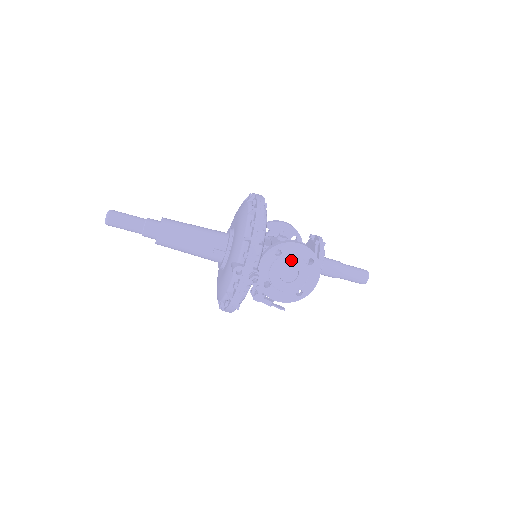
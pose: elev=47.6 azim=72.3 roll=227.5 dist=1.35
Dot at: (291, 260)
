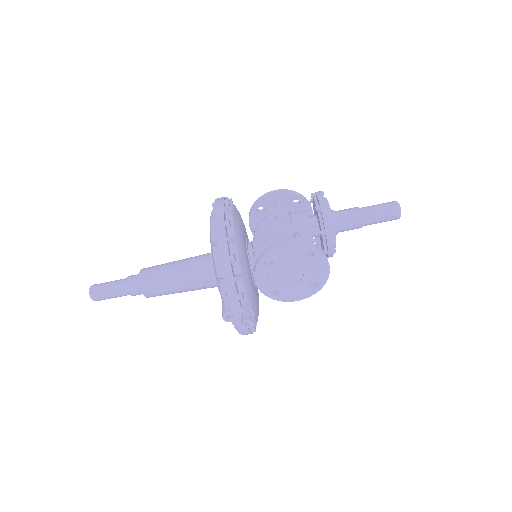
Dot at: (287, 264)
